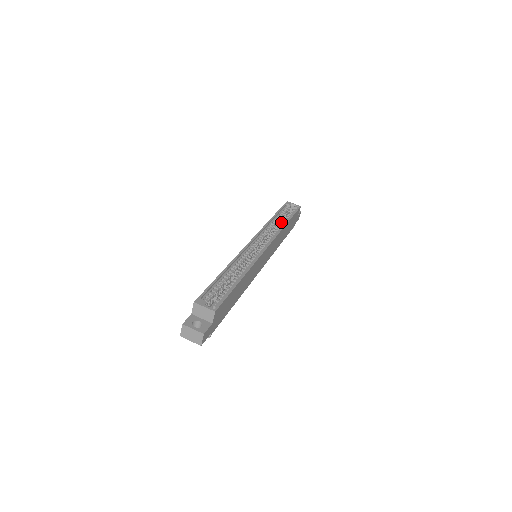
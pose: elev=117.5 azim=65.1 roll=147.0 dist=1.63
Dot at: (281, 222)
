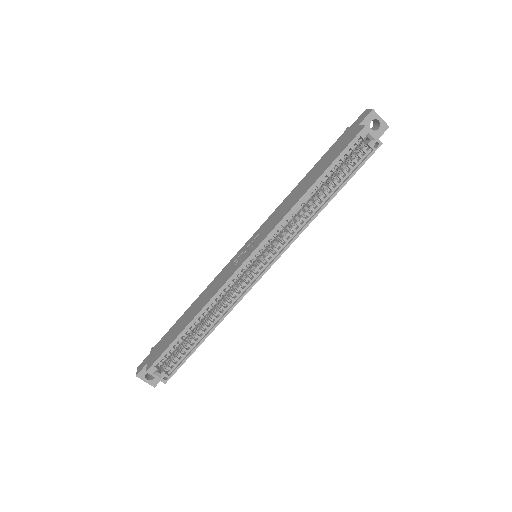
Dot at: (323, 192)
